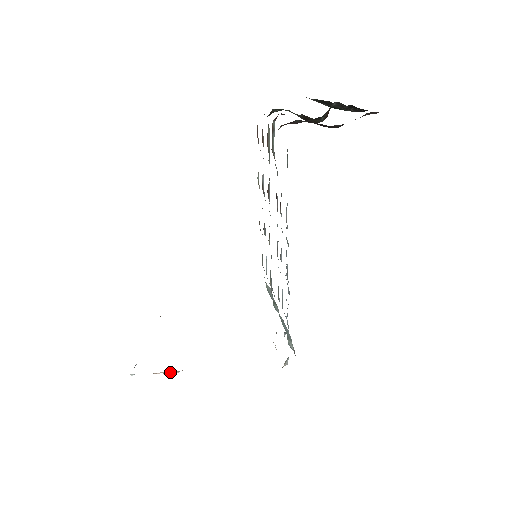
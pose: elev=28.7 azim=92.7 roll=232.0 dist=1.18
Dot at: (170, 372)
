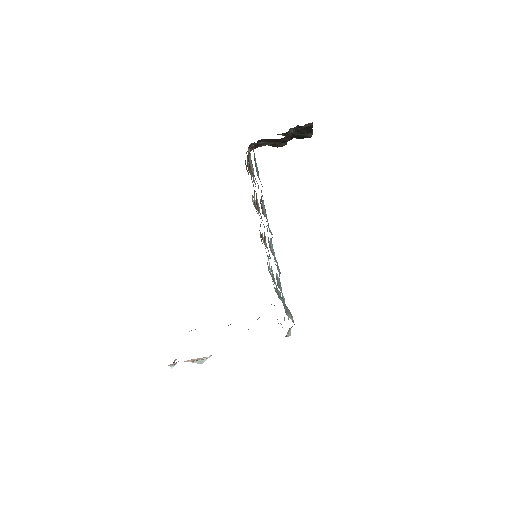
Dot at: (200, 358)
